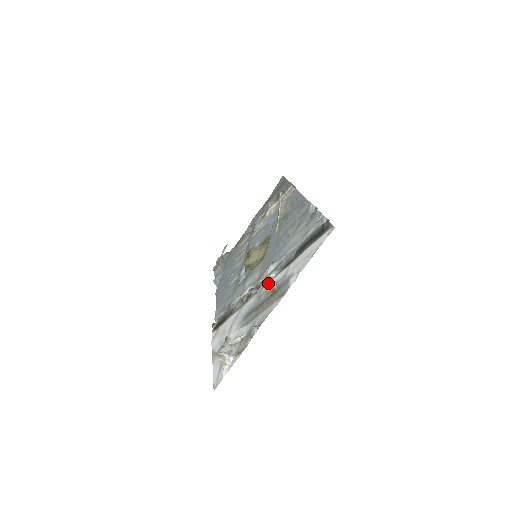
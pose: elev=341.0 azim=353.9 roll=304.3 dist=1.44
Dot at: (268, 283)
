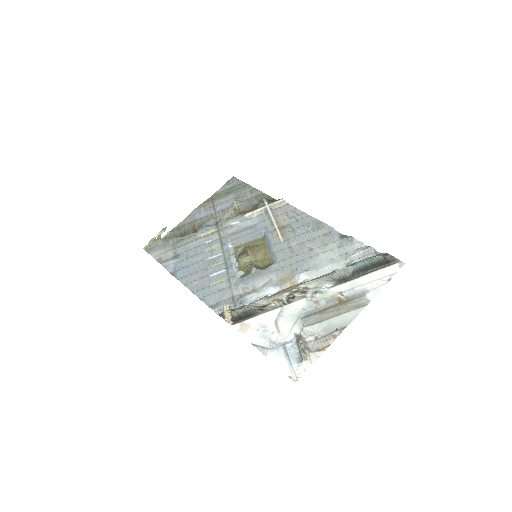
Dot at: (324, 291)
